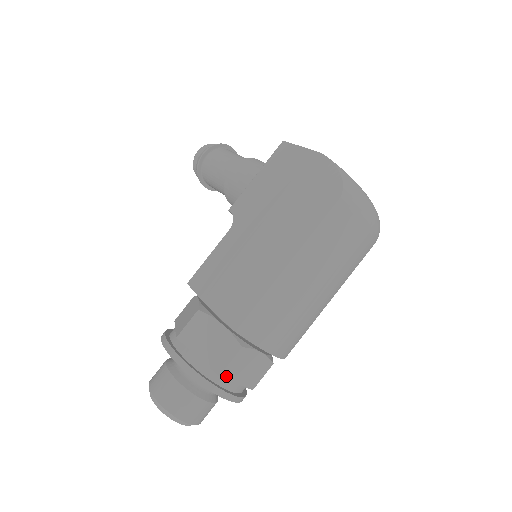
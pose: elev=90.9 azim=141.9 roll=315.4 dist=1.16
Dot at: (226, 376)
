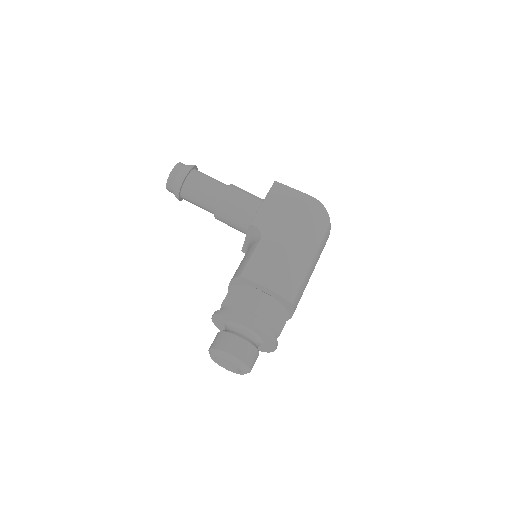
Dot at: occluded
